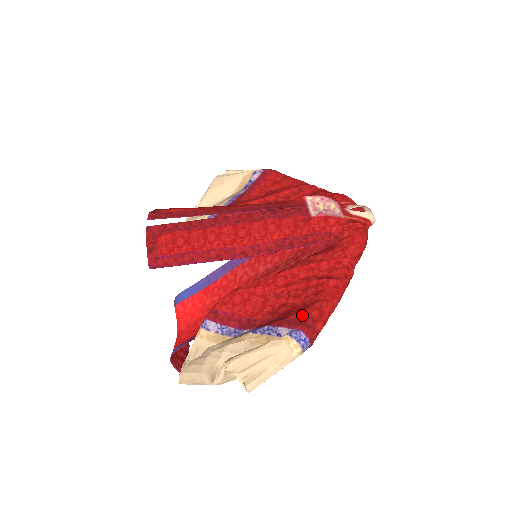
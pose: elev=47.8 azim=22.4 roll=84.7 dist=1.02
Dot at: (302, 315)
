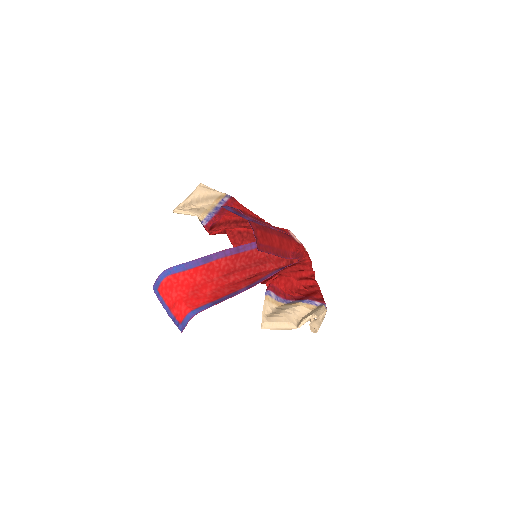
Dot at: (319, 297)
